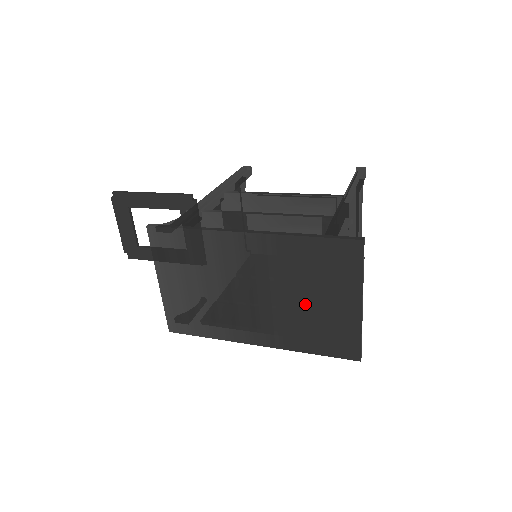
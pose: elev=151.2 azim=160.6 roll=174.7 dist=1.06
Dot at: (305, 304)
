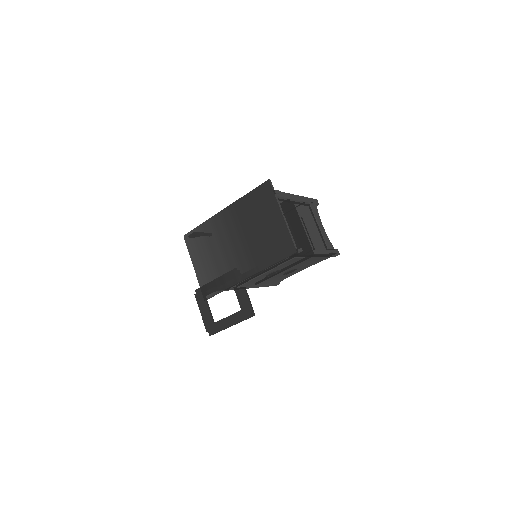
Dot at: (259, 233)
